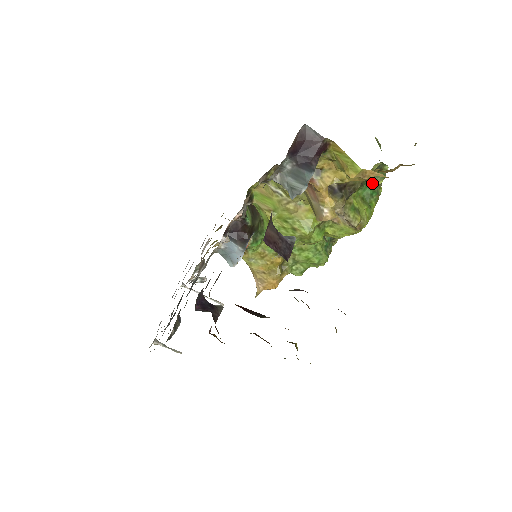
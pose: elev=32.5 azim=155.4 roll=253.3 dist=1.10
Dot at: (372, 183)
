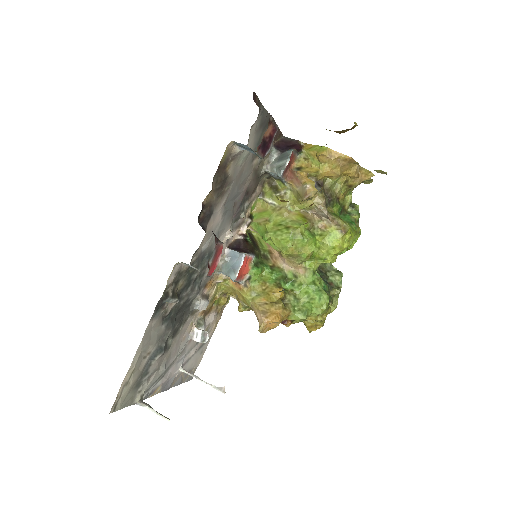
Dot at: (349, 216)
